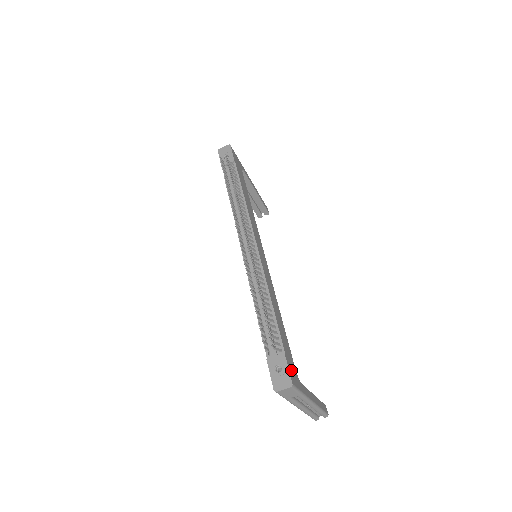
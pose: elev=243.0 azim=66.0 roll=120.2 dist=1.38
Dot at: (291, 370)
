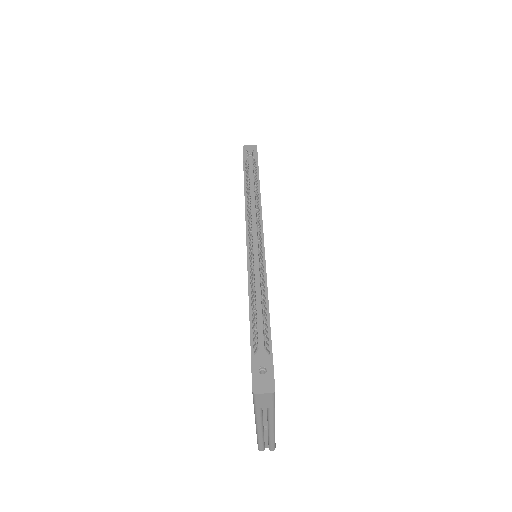
Dot at: occluded
